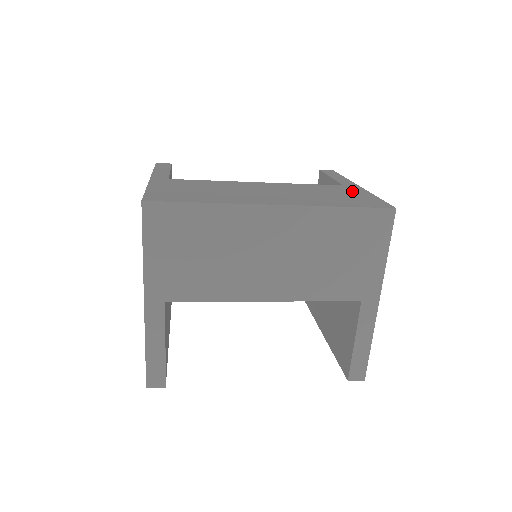
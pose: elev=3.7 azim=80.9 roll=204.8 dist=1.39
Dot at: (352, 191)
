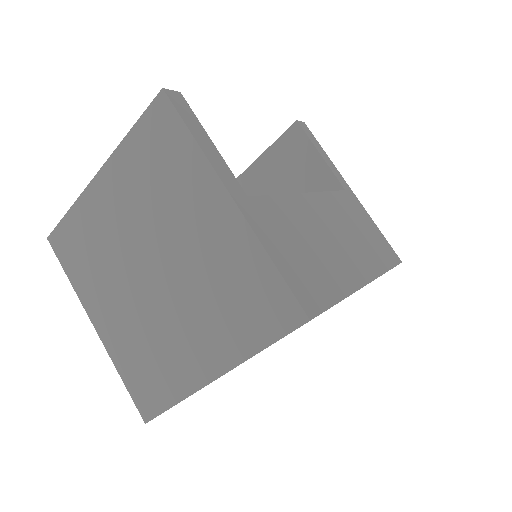
Dot at: (361, 213)
